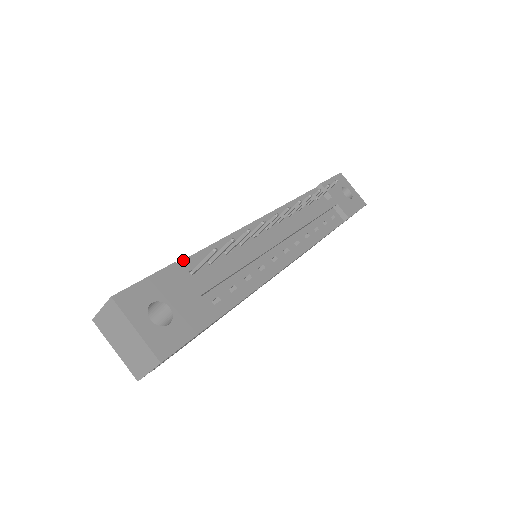
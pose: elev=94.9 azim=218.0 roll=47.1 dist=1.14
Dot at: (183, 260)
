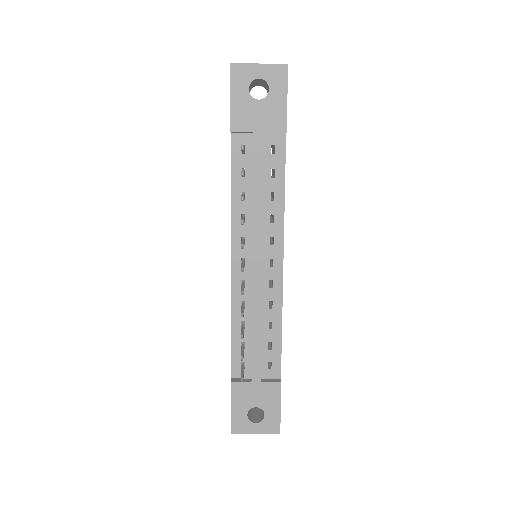
Dot at: (231, 367)
